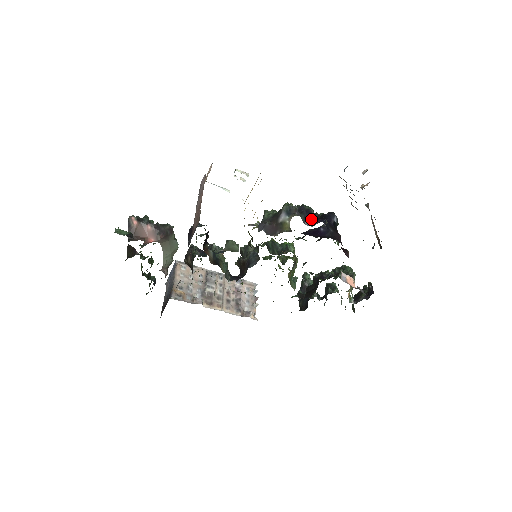
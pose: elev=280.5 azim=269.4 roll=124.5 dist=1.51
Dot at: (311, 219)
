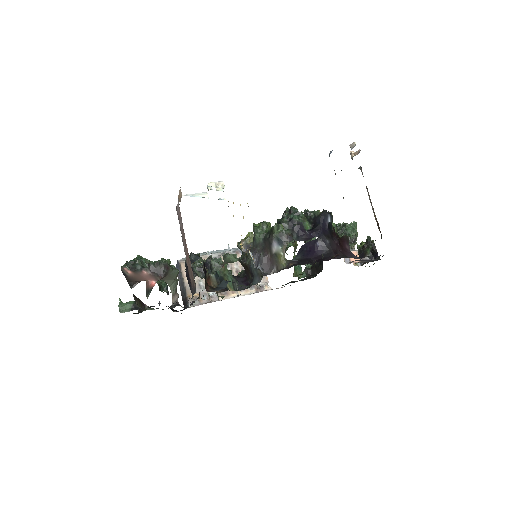
Dot at: (304, 234)
